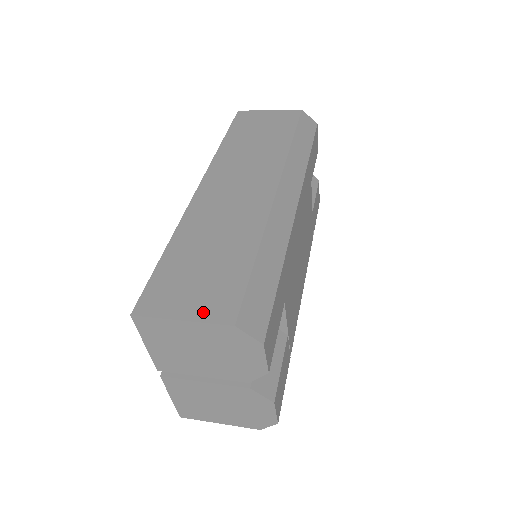
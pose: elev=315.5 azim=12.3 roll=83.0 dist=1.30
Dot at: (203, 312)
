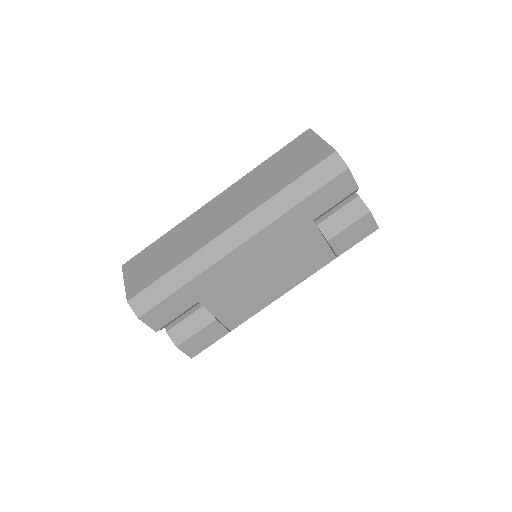
Dot at: (130, 285)
